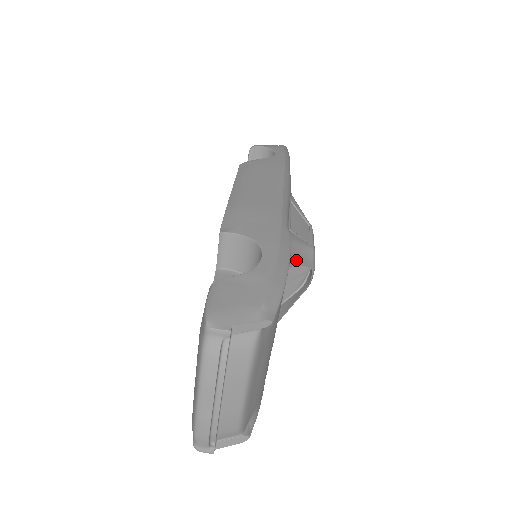
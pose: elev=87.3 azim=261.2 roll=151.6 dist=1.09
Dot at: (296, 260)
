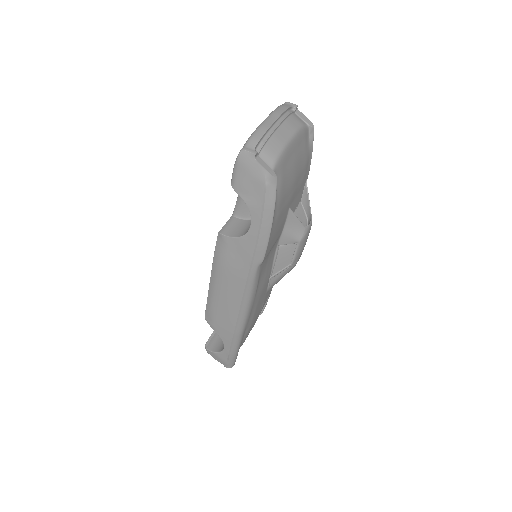
Dot at: (307, 194)
